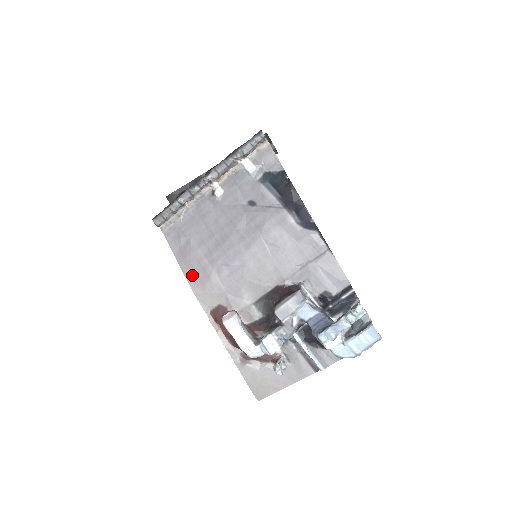
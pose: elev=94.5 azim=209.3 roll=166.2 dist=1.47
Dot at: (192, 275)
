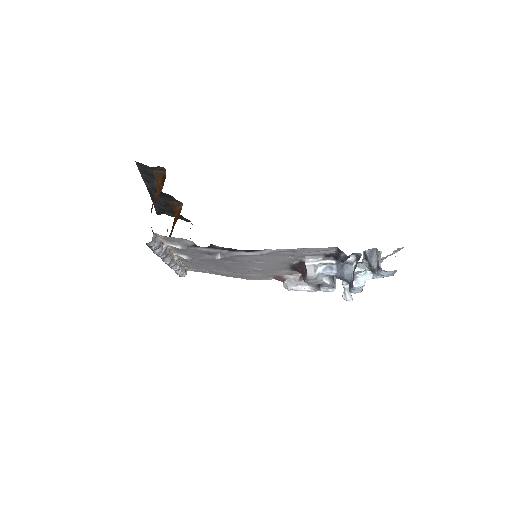
Dot at: (239, 277)
